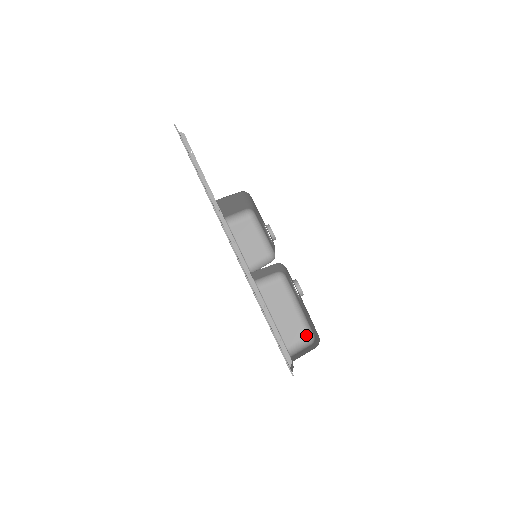
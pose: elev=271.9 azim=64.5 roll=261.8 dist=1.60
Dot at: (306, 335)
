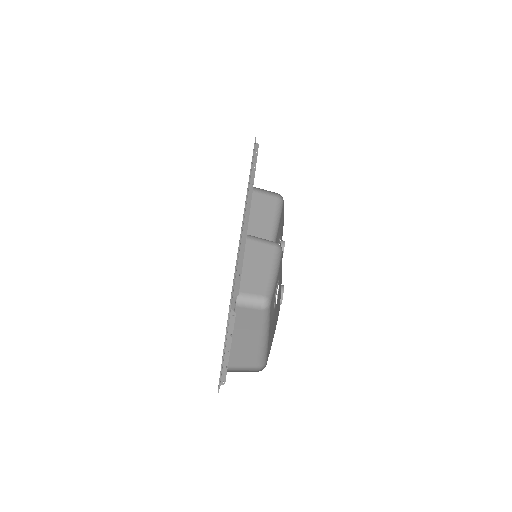
Dot at: (257, 365)
